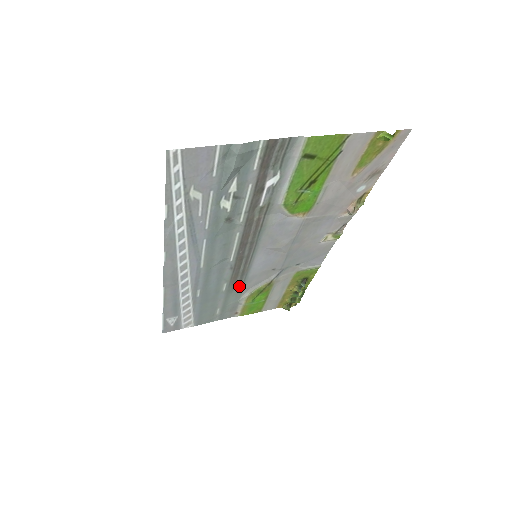
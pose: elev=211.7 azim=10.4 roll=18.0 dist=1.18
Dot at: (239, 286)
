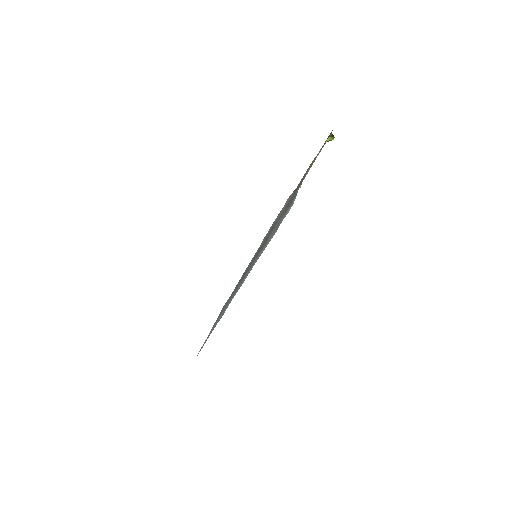
Dot at: occluded
